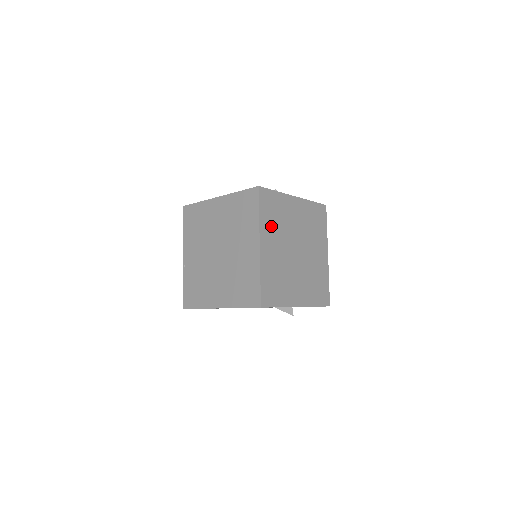
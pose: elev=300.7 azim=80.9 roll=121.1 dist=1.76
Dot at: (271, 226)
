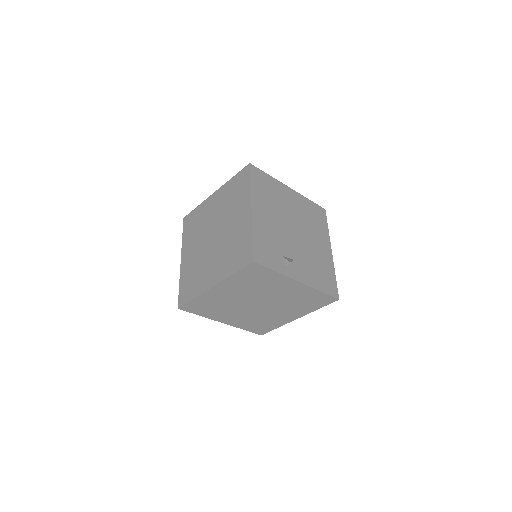
Dot at: (241, 284)
